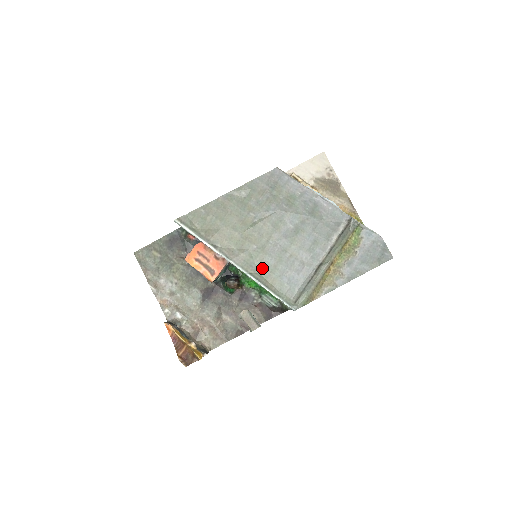
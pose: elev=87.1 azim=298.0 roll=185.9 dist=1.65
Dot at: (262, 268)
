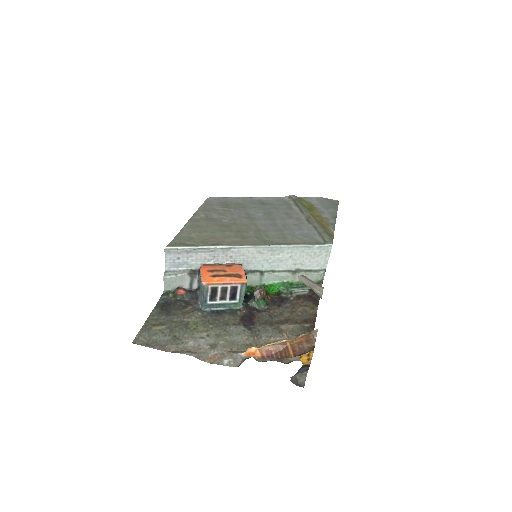
Dot at: (275, 239)
